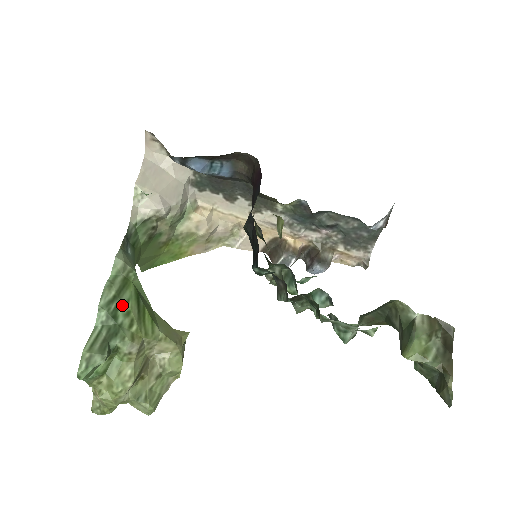
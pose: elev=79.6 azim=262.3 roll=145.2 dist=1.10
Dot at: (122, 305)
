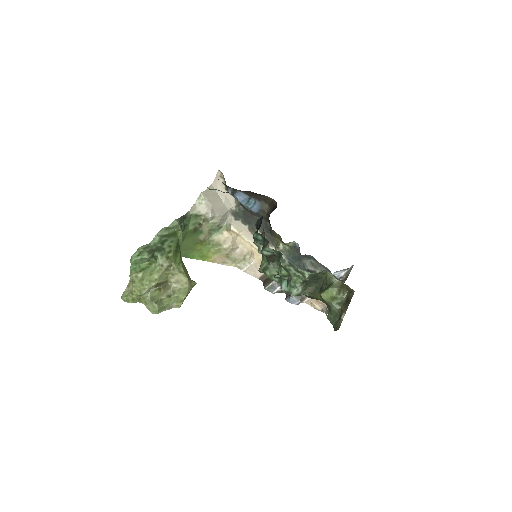
Dot at: (169, 241)
